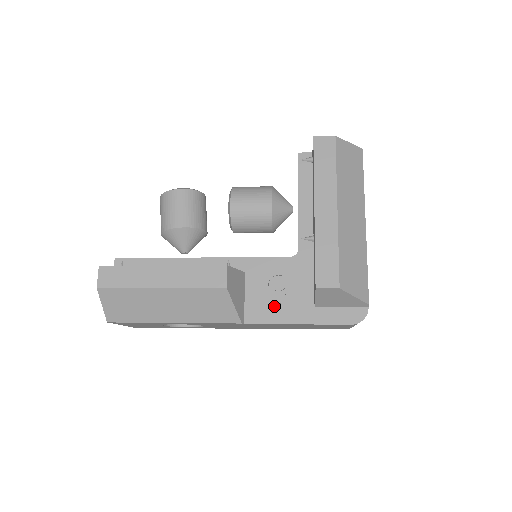
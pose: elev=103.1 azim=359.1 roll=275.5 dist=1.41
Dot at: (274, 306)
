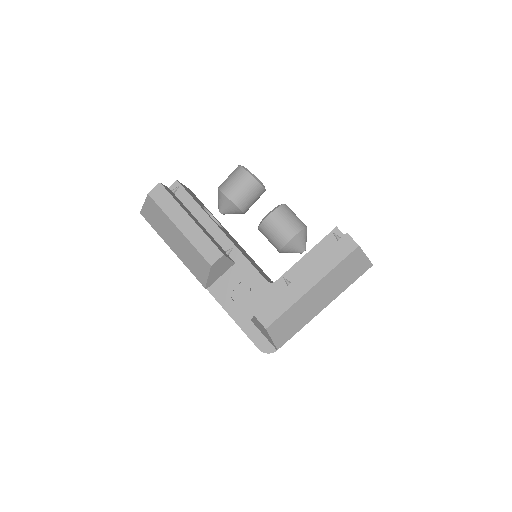
Dot at: (231, 297)
